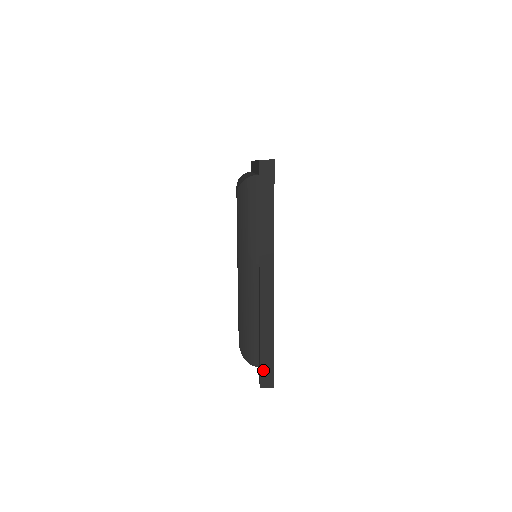
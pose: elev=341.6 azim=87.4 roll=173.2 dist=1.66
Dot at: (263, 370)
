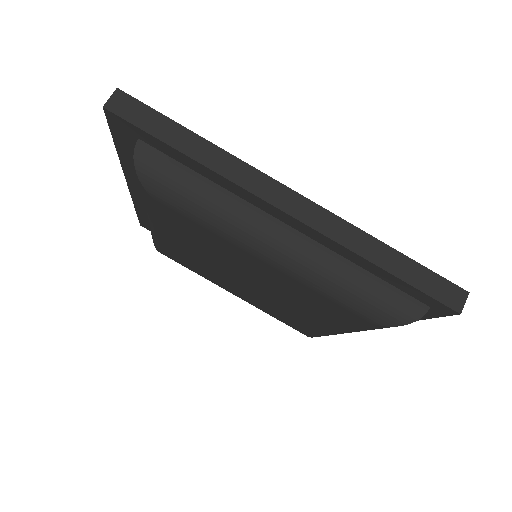
Dot at: occluded
